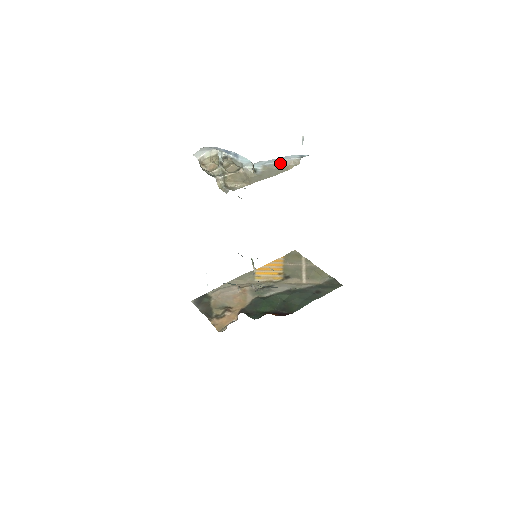
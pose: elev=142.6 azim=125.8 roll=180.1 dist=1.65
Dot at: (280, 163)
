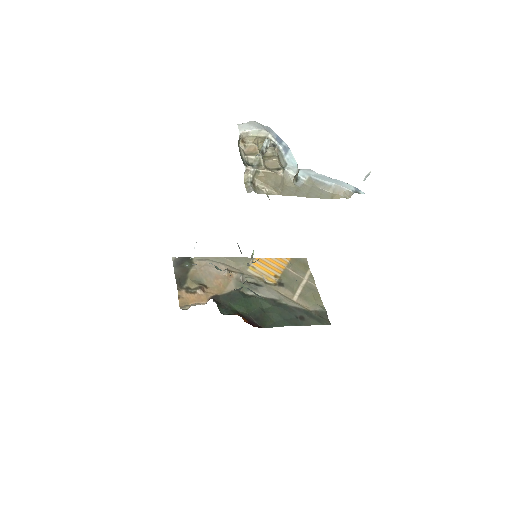
Dot at: (329, 185)
